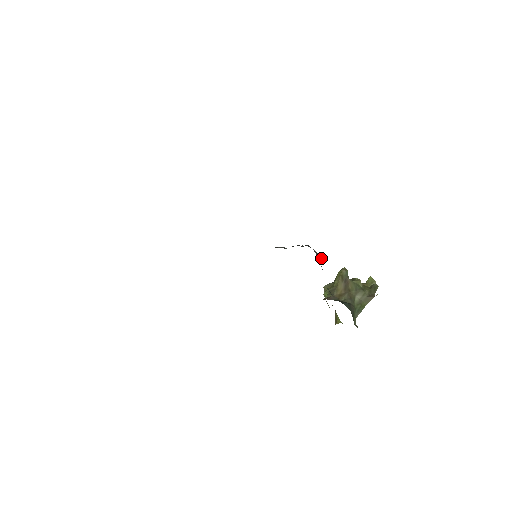
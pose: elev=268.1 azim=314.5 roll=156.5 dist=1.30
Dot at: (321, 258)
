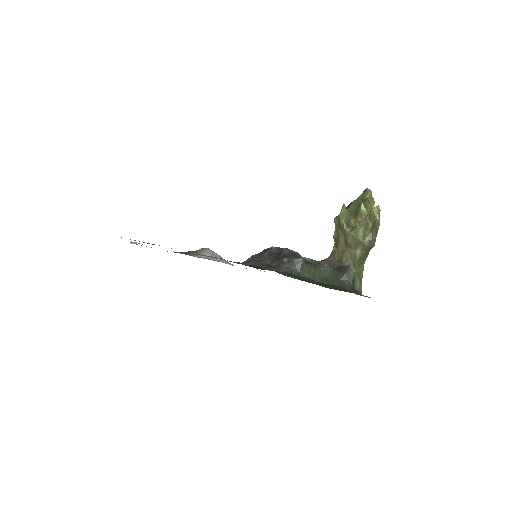
Dot at: (302, 263)
